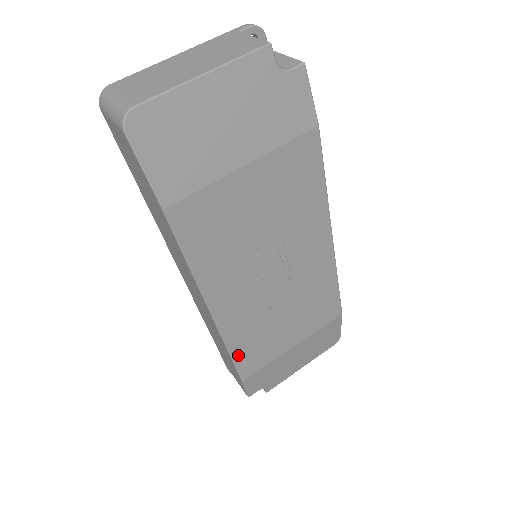
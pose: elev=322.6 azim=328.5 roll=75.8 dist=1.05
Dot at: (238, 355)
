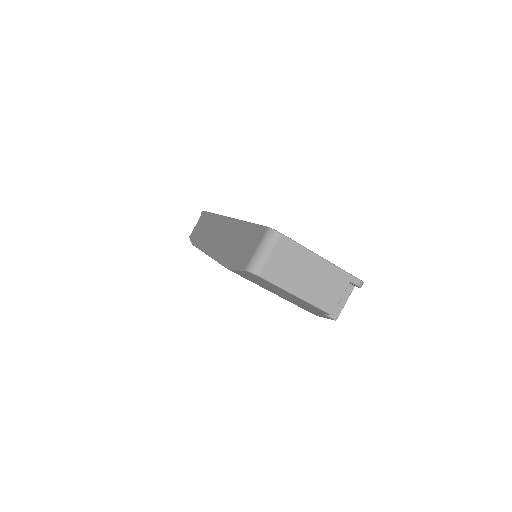
Dot at: occluded
